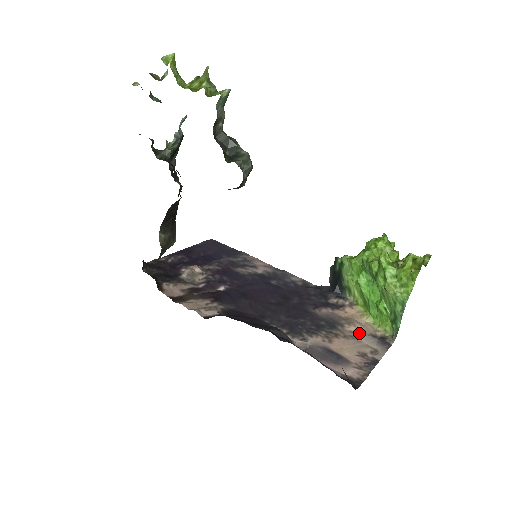
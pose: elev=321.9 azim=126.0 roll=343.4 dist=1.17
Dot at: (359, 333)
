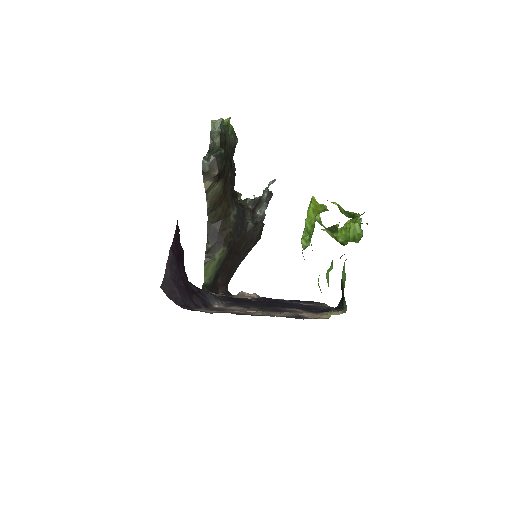
Dot at: (286, 312)
